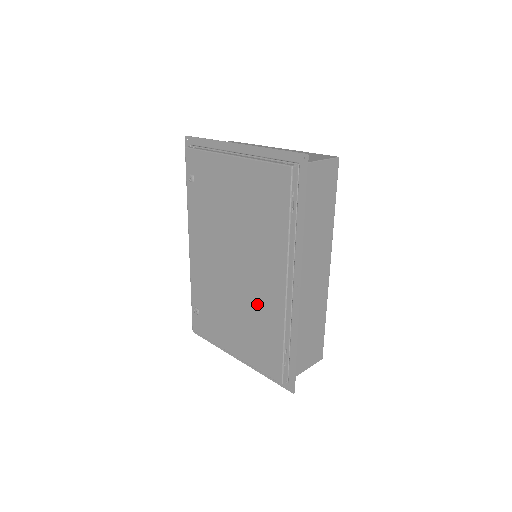
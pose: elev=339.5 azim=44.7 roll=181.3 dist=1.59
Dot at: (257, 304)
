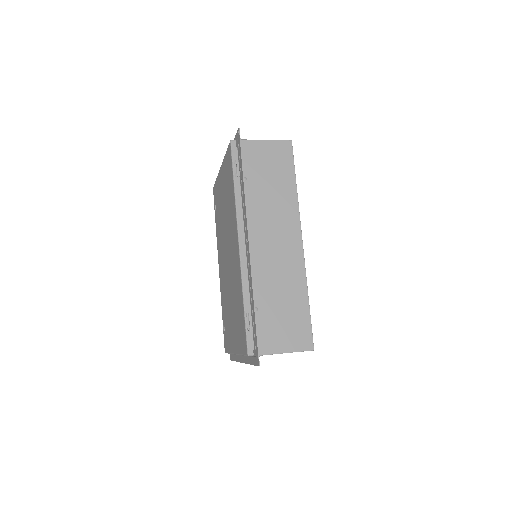
Dot at: (234, 280)
